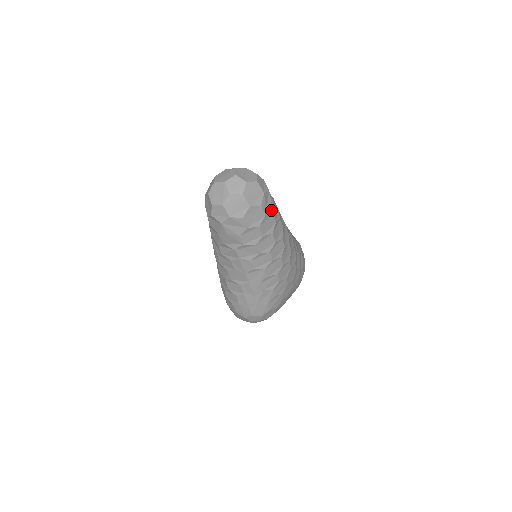
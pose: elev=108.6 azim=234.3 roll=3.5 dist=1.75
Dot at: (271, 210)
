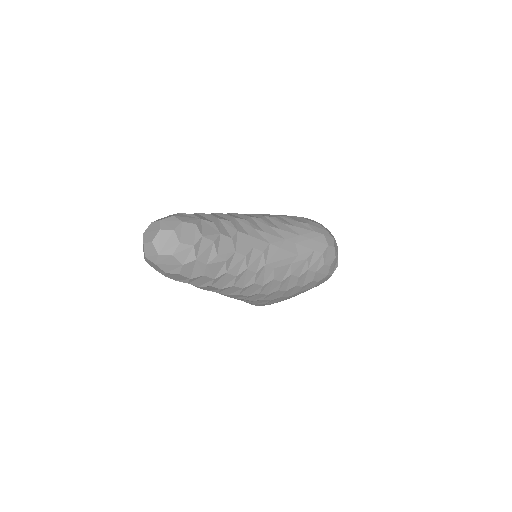
Dot at: (201, 274)
